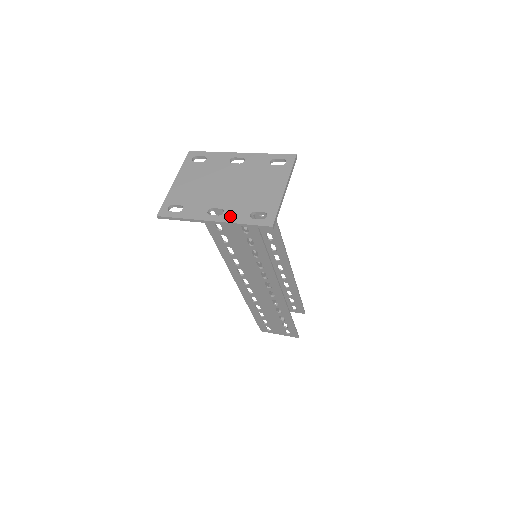
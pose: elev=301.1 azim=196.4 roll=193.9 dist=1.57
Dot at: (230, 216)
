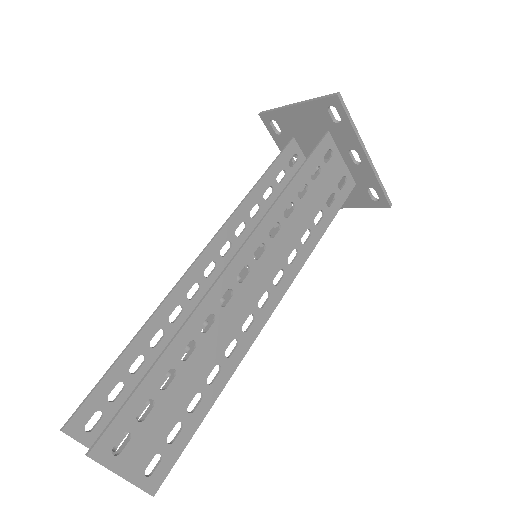
Dot at: (368, 168)
